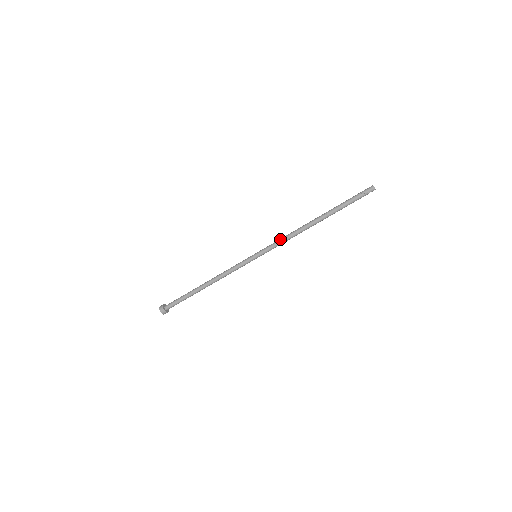
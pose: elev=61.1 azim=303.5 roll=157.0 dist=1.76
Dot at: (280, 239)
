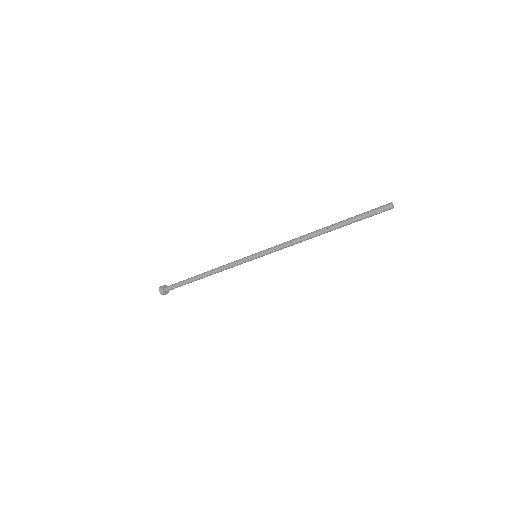
Dot at: (282, 246)
